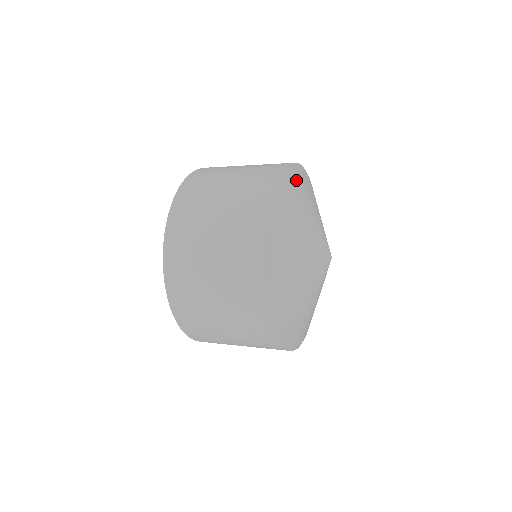
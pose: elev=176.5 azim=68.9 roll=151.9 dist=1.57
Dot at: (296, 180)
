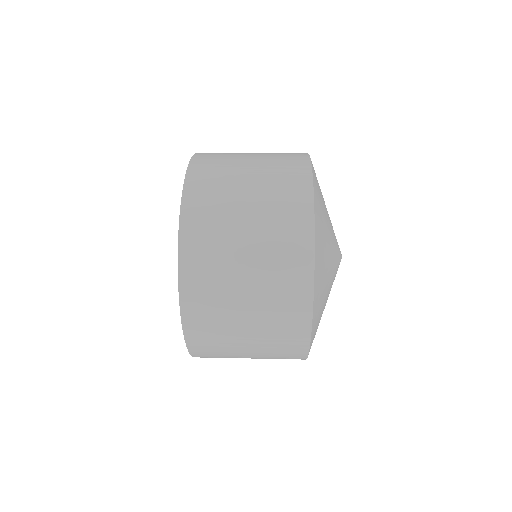
Dot at: occluded
